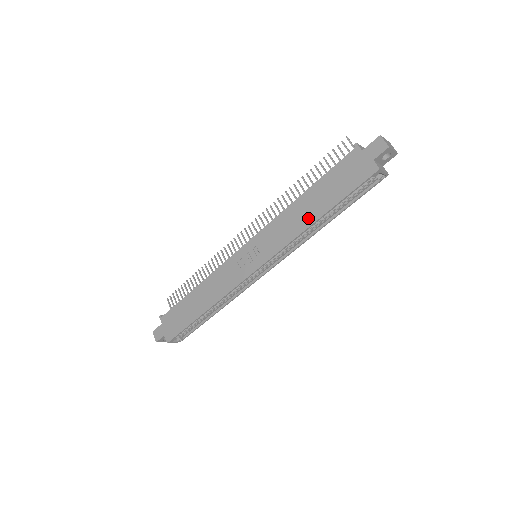
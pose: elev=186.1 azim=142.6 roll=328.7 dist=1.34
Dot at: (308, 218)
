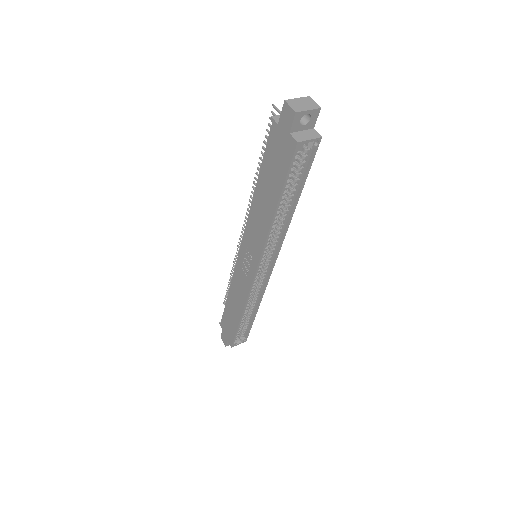
Dot at: (267, 213)
